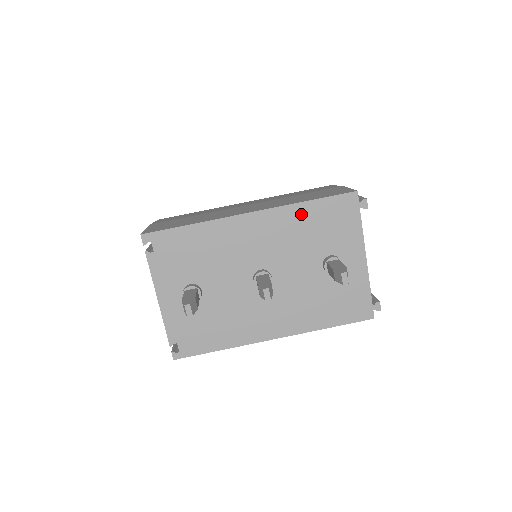
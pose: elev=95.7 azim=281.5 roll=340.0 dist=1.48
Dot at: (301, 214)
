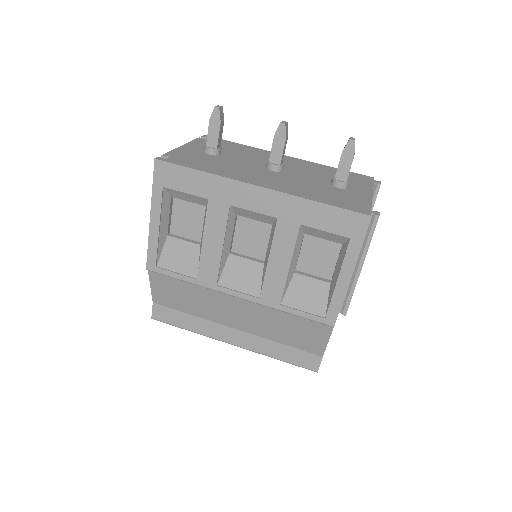
Dot at: (325, 168)
